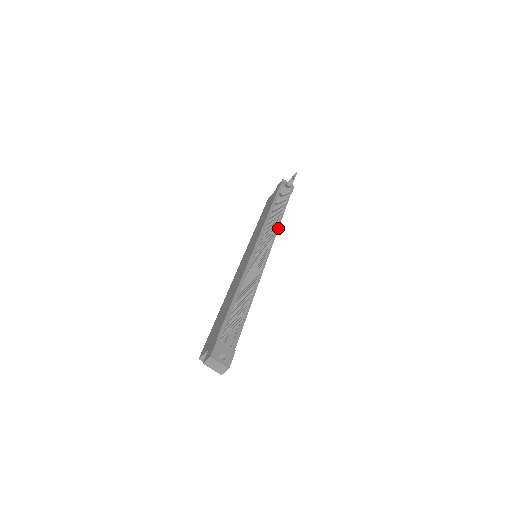
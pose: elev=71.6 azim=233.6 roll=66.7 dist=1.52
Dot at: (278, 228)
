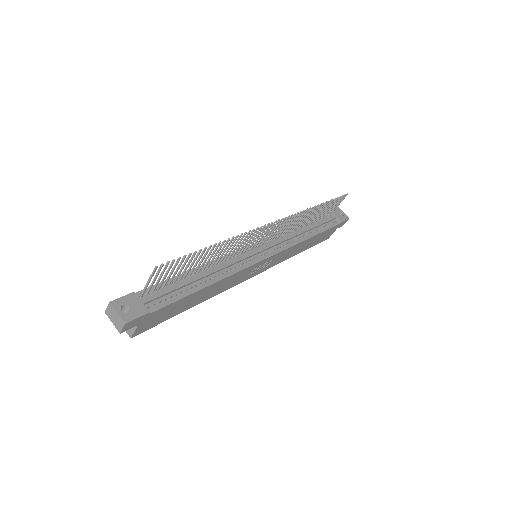
Dot at: (301, 241)
